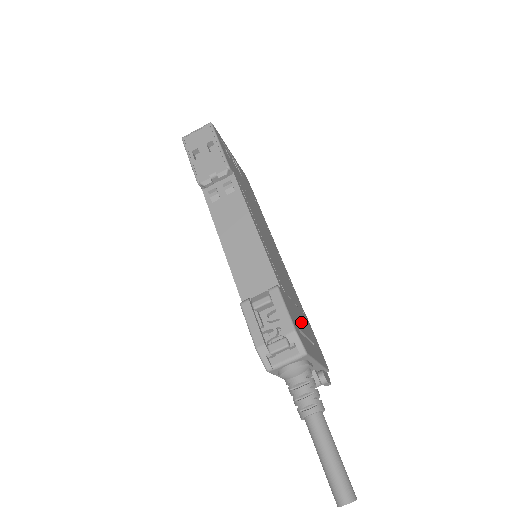
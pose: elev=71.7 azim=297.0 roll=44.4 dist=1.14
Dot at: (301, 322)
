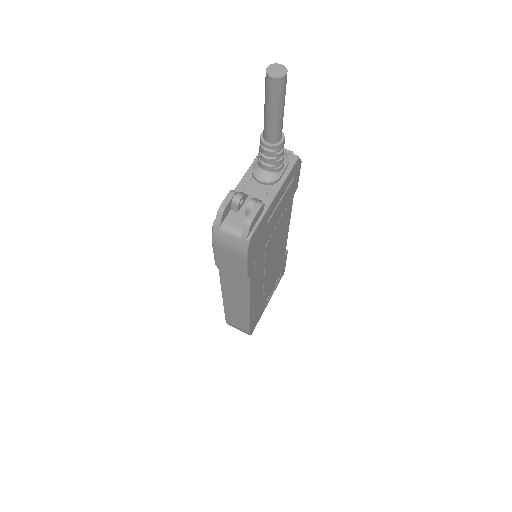
Dot at: (278, 213)
